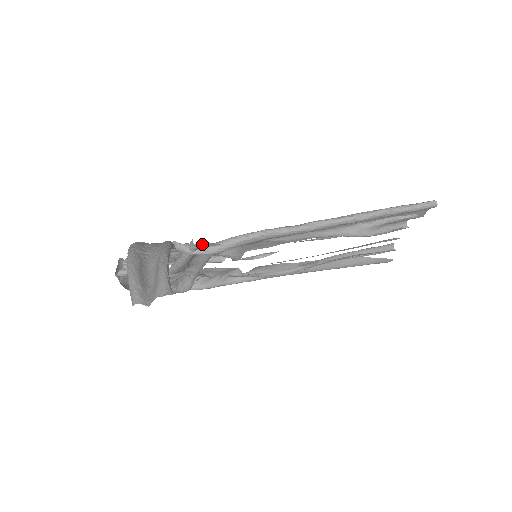
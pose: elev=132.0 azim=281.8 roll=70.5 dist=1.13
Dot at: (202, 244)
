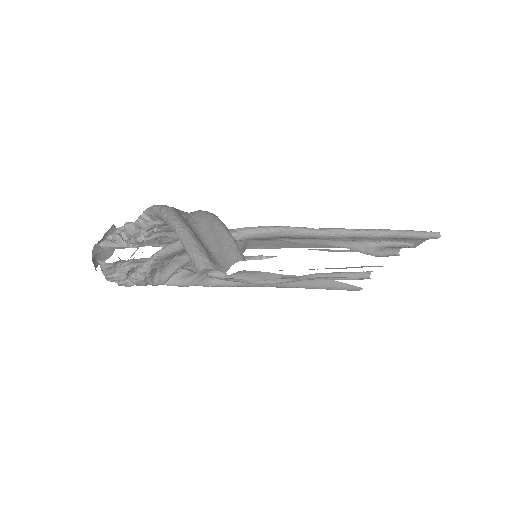
Dot at: occluded
